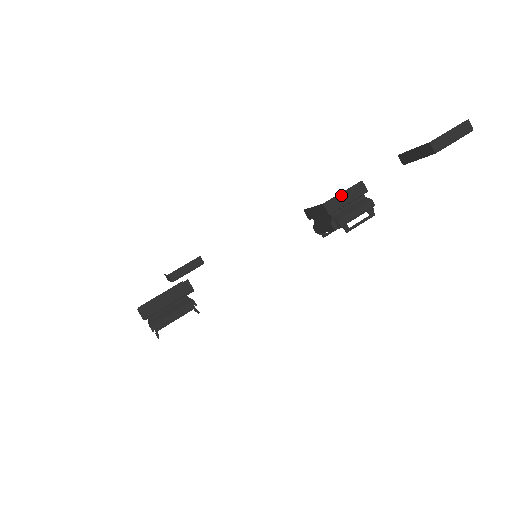
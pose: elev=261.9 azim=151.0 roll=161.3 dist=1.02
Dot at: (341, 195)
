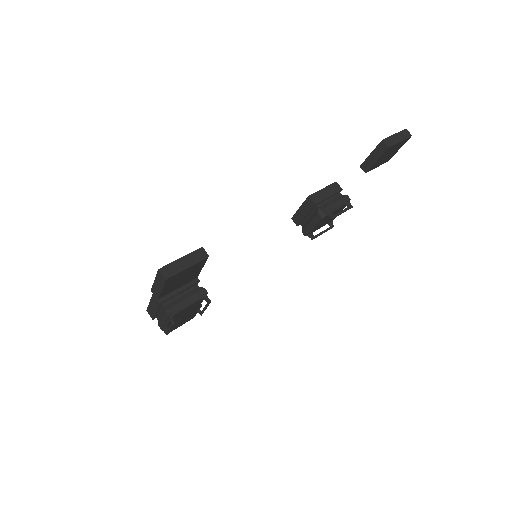
Dot at: (322, 191)
